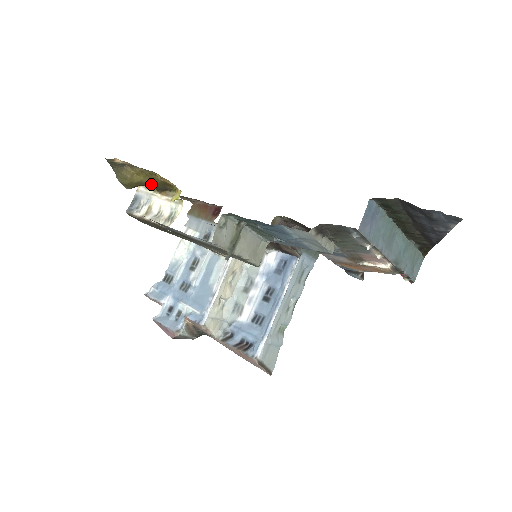
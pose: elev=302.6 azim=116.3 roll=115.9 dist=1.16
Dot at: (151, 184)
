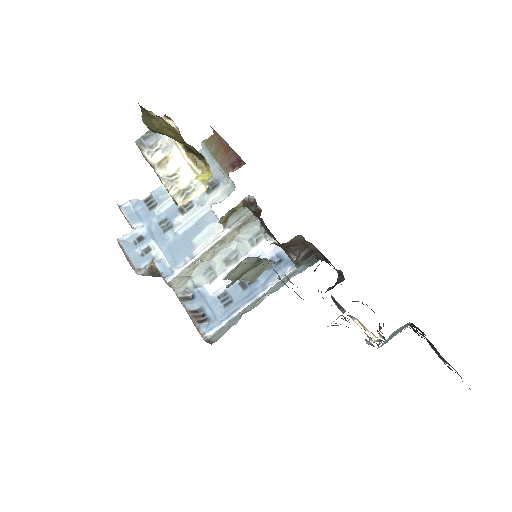
Dot at: (180, 142)
